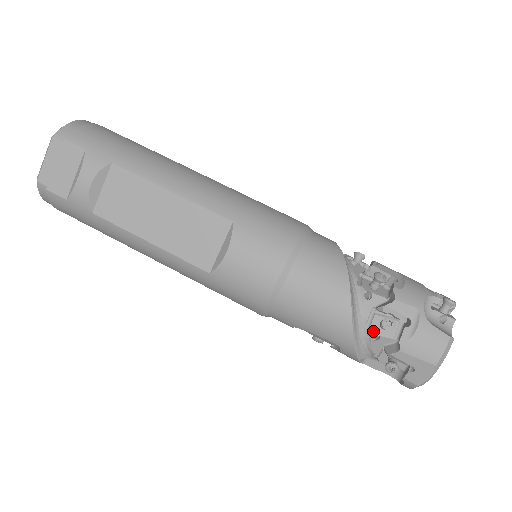
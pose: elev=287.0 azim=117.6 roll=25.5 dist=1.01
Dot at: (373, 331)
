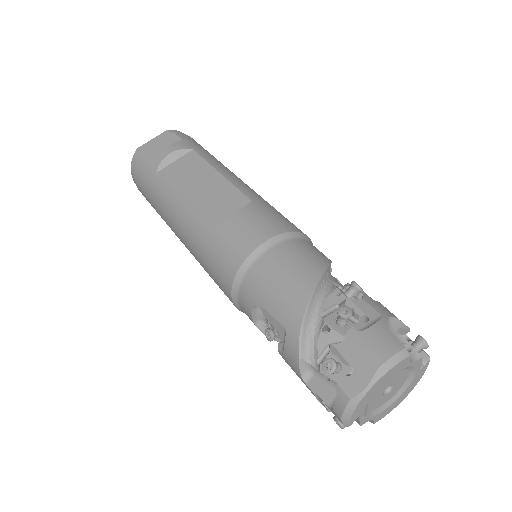
Dot at: (326, 321)
